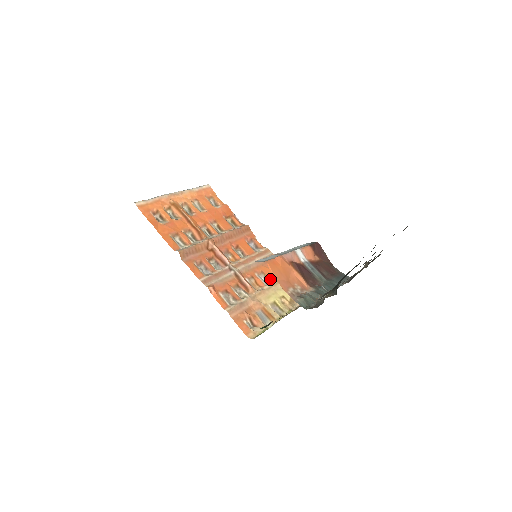
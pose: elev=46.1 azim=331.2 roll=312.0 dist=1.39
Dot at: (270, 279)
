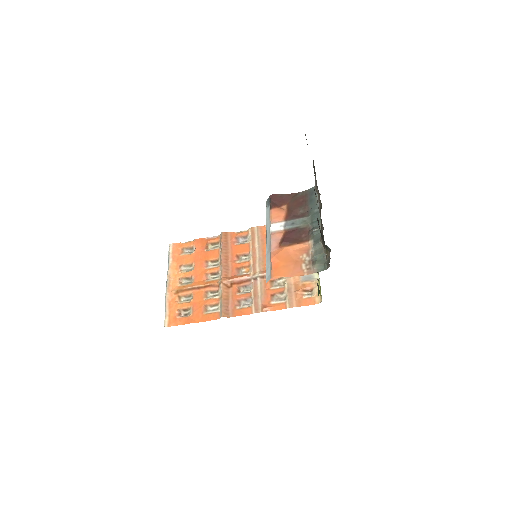
Dot at: occluded
